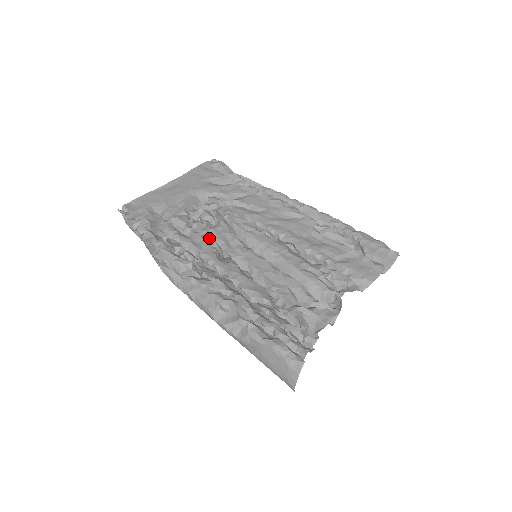
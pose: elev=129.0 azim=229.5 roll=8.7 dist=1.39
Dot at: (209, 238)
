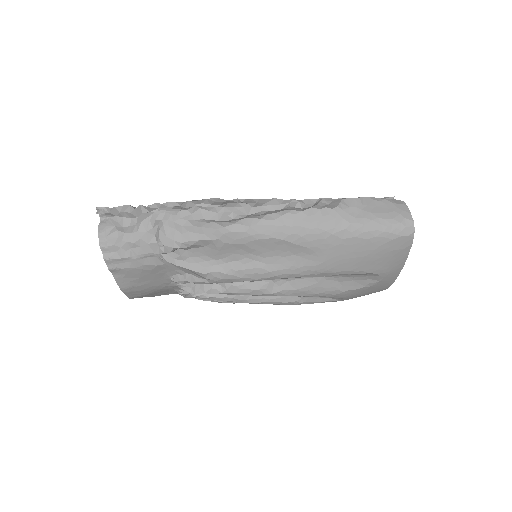
Dot at: occluded
